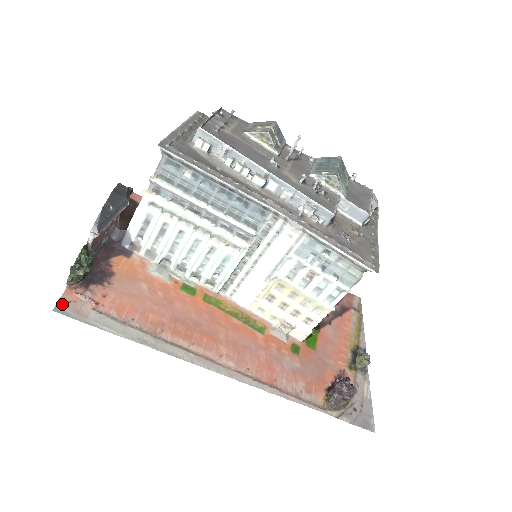
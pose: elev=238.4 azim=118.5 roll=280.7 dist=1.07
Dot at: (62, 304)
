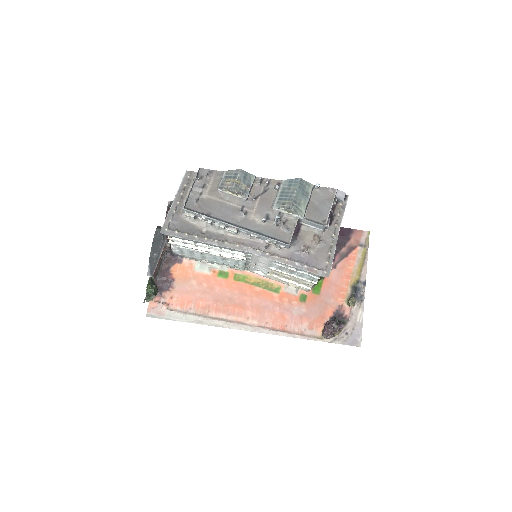
Dot at: (150, 311)
